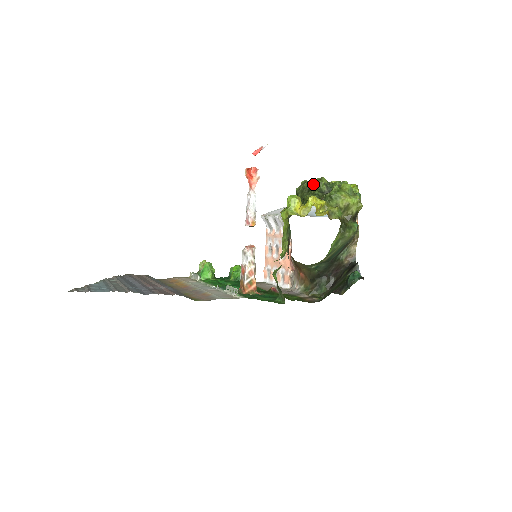
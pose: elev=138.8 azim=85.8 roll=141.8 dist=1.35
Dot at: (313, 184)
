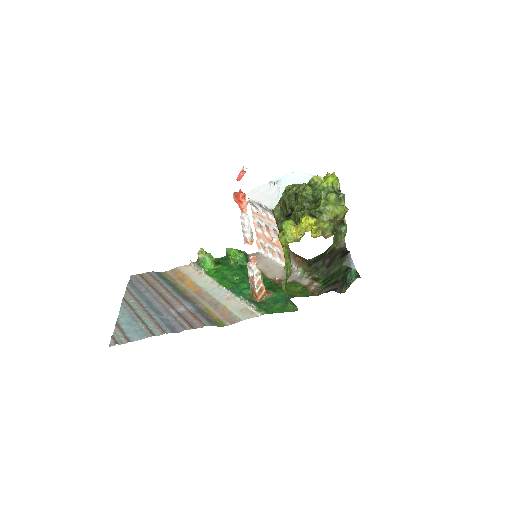
Dot at: (299, 194)
